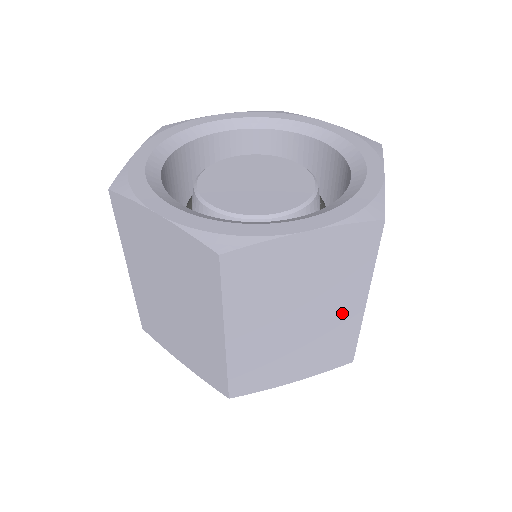
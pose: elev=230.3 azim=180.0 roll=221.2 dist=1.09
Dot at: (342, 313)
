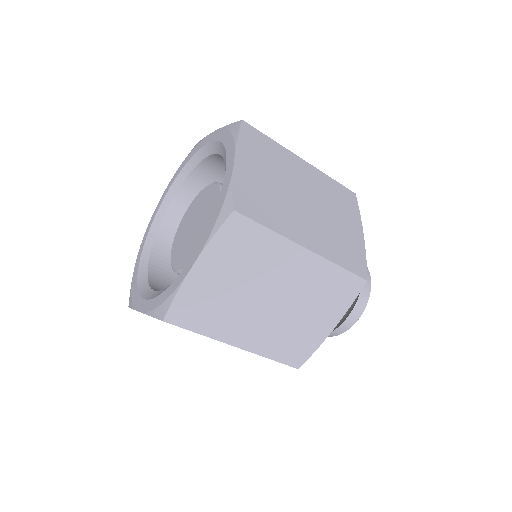
Dot at: occluded
